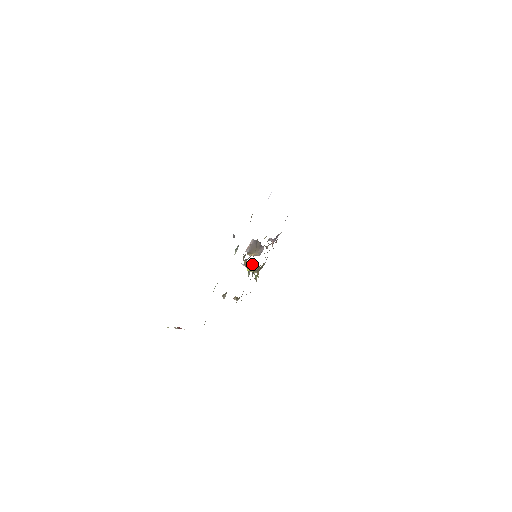
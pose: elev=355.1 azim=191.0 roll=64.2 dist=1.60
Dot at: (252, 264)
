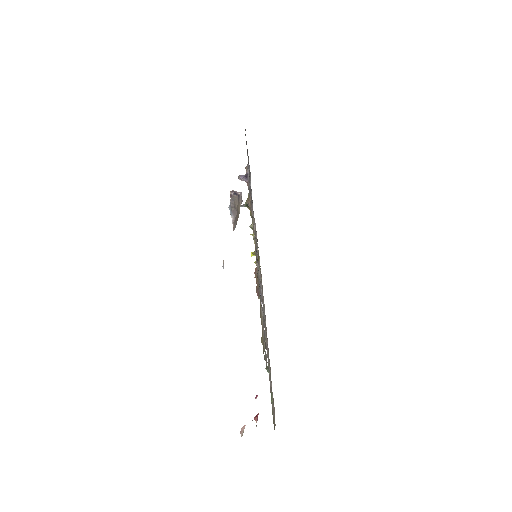
Dot at: occluded
